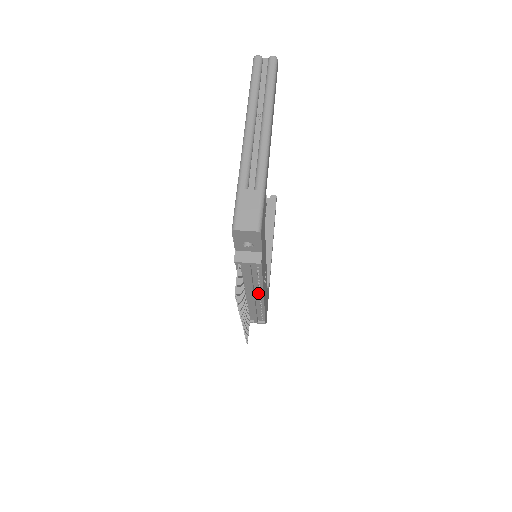
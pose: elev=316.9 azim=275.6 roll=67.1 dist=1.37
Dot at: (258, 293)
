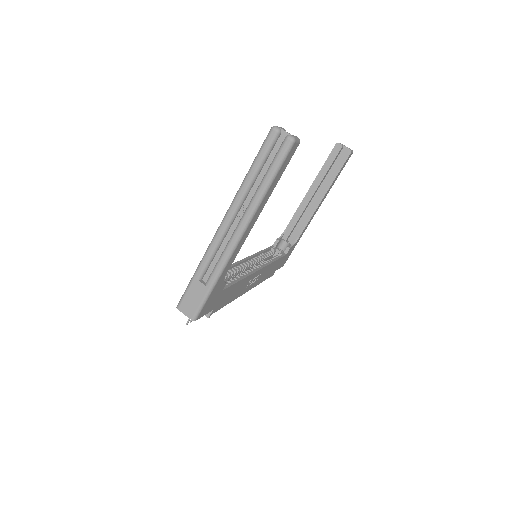
Dot at: occluded
